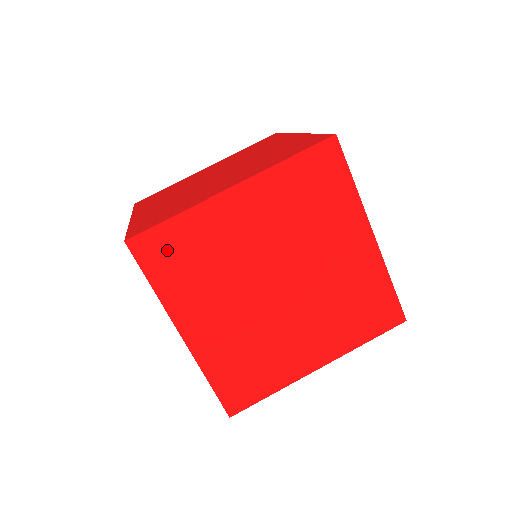
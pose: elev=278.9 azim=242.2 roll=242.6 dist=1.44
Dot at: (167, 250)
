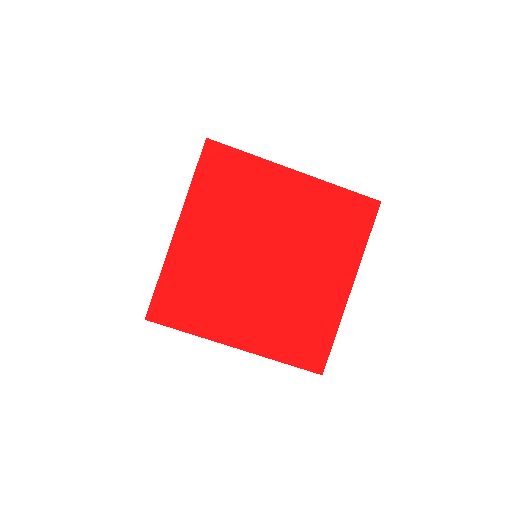
Dot at: occluded
